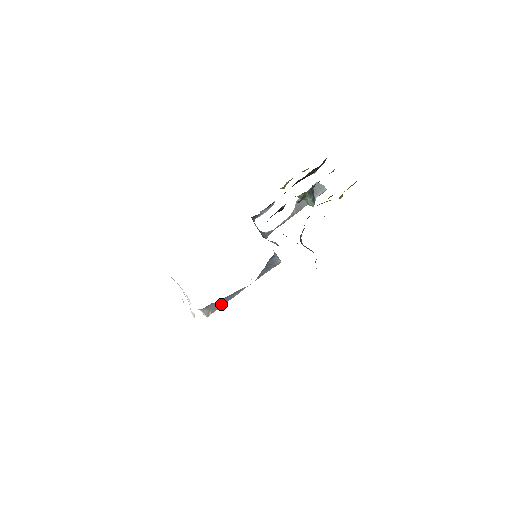
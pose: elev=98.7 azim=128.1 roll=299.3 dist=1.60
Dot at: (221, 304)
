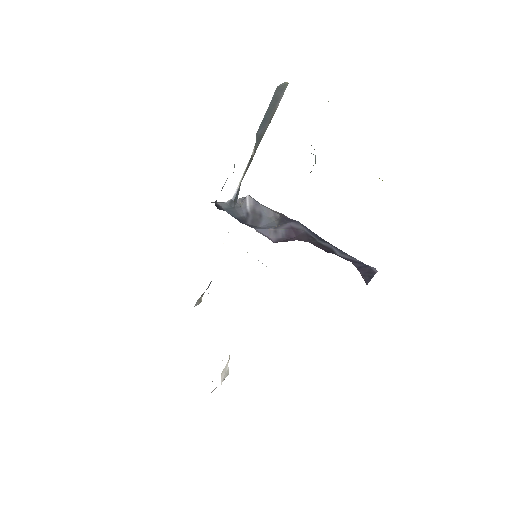
Dot at: (209, 285)
